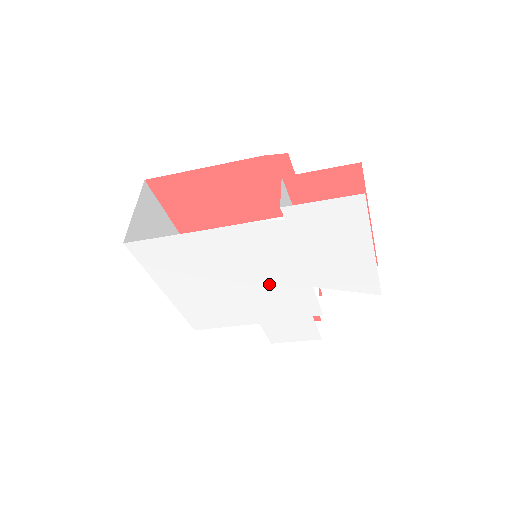
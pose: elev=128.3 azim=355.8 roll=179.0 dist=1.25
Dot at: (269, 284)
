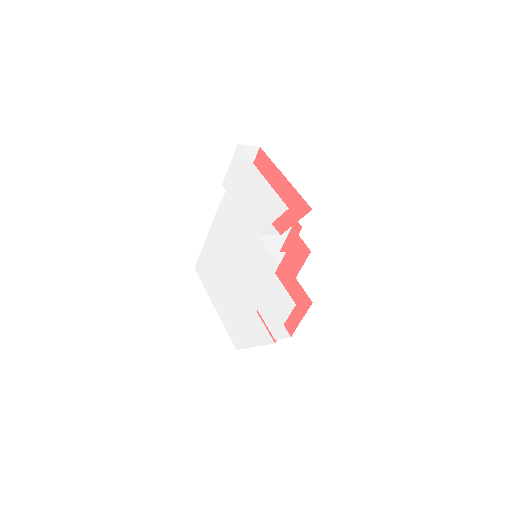
Dot at: (242, 253)
